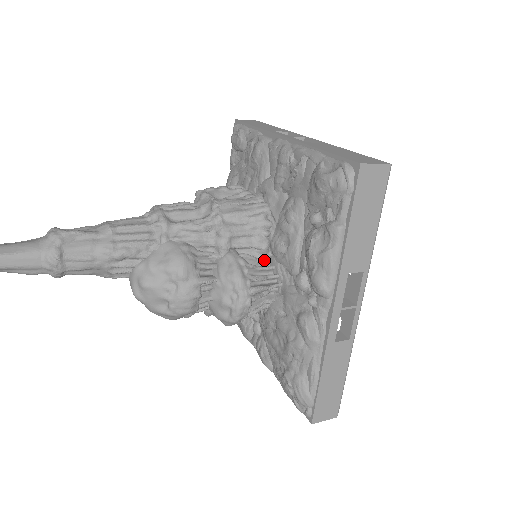
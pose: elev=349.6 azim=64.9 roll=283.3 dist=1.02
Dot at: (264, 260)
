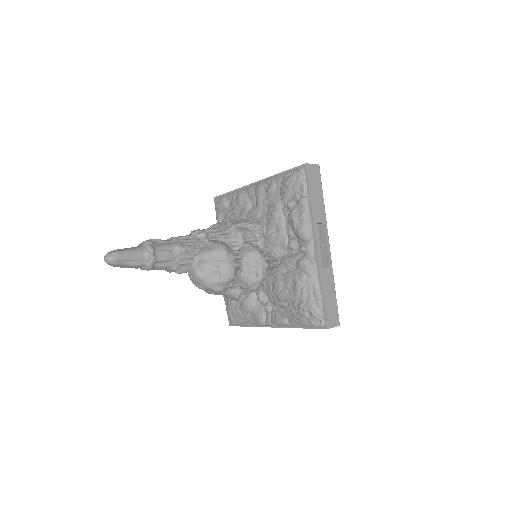
Dot at: (264, 248)
